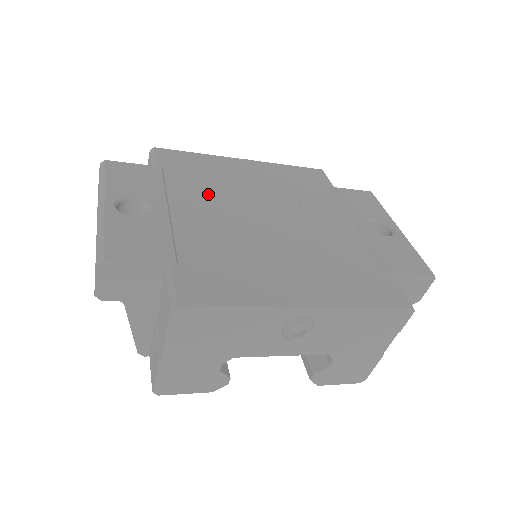
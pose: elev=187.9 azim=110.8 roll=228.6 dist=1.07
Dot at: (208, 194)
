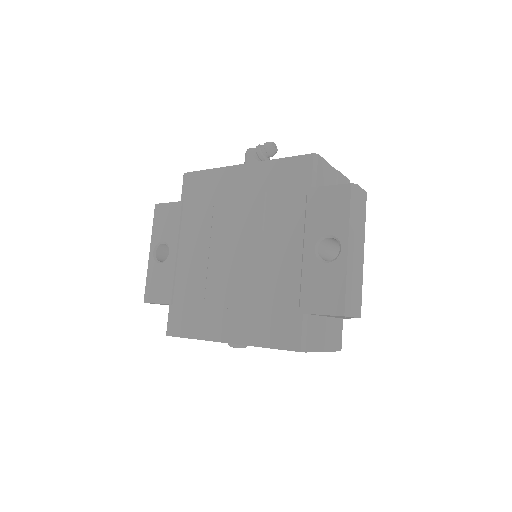
Dot at: (203, 228)
